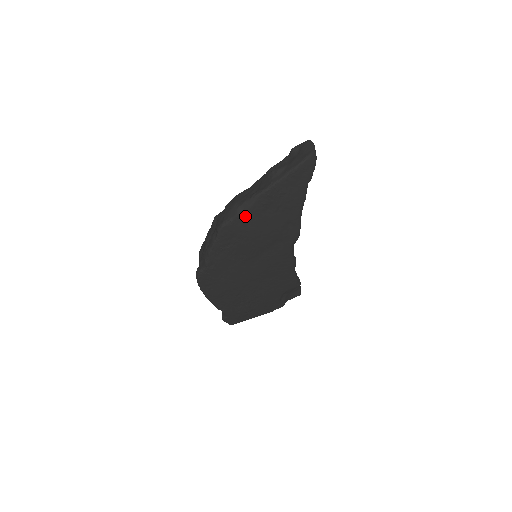
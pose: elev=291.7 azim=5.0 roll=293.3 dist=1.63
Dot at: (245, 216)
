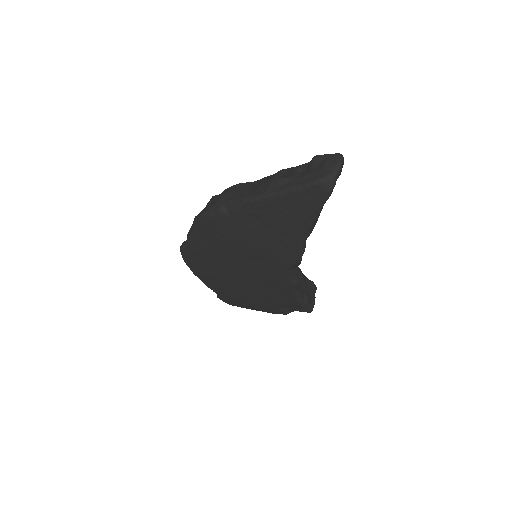
Dot at: (228, 217)
